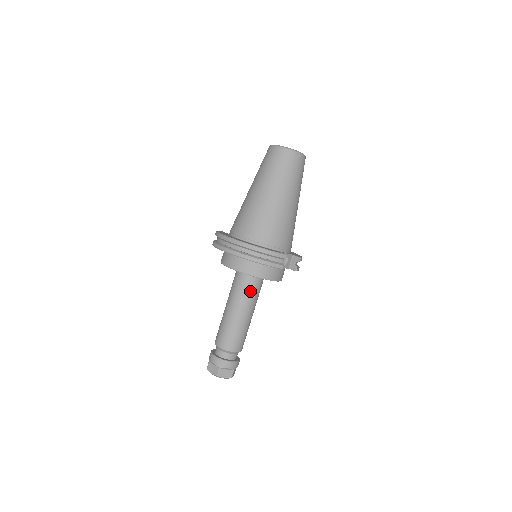
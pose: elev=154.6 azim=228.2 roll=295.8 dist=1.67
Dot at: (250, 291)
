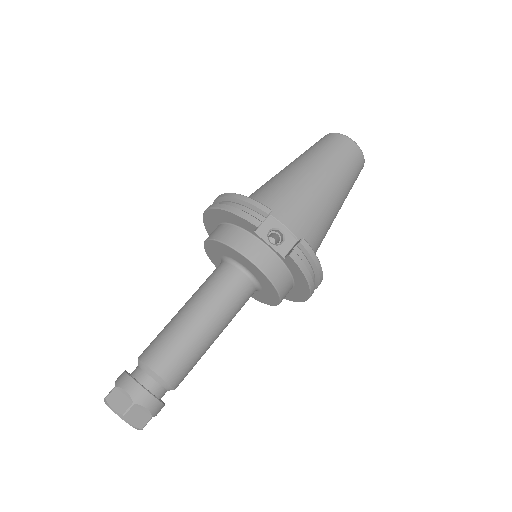
Dot at: (218, 282)
